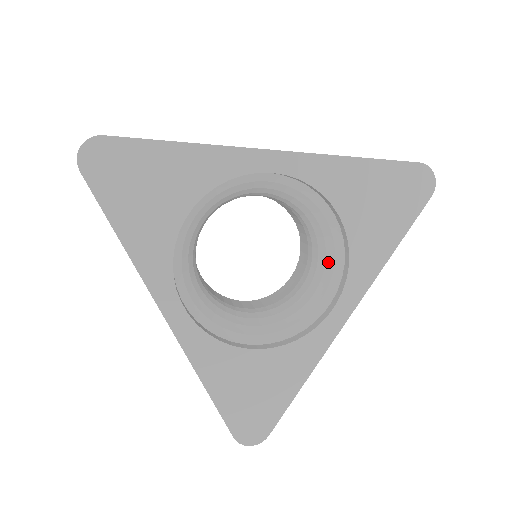
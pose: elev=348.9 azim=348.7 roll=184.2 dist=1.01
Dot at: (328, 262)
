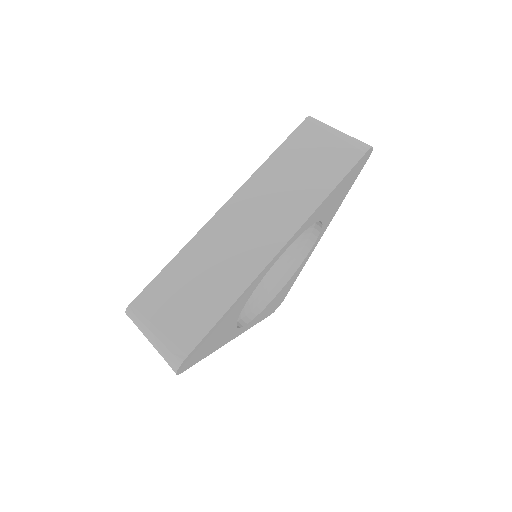
Dot at: occluded
